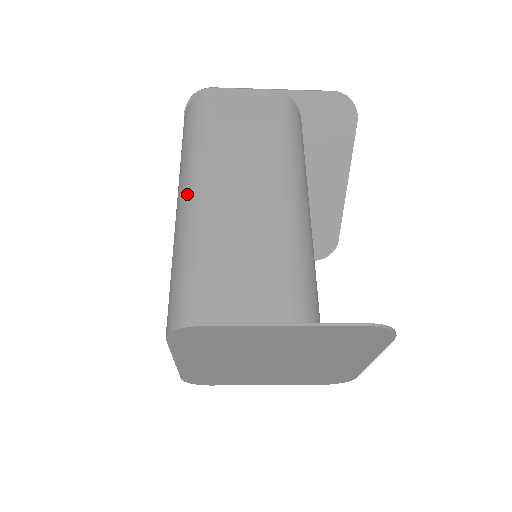
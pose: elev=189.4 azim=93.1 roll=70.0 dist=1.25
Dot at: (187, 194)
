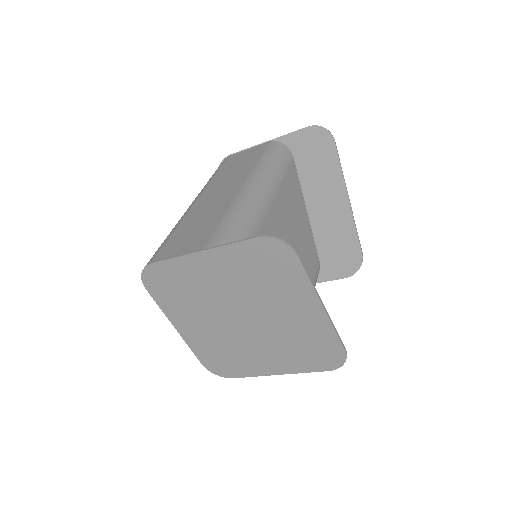
Dot at: occluded
